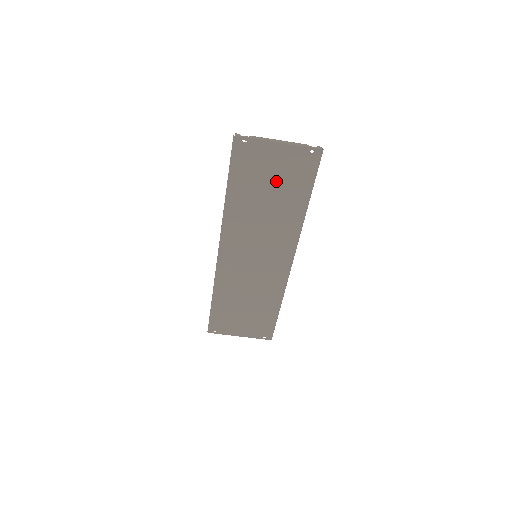
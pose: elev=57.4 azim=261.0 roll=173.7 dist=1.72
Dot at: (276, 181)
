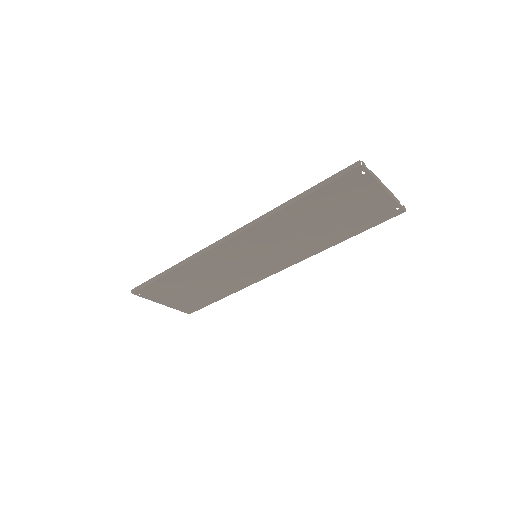
Dot at: (346, 214)
